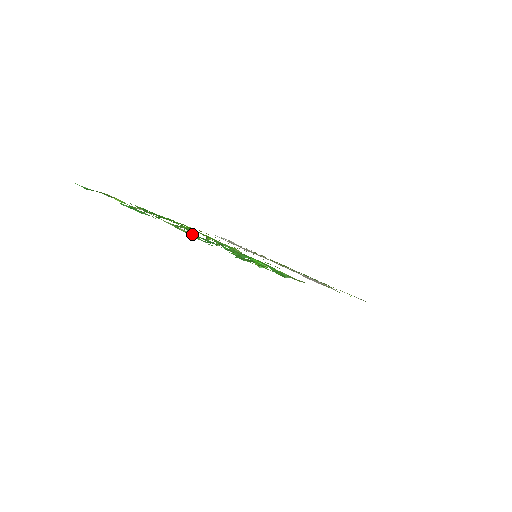
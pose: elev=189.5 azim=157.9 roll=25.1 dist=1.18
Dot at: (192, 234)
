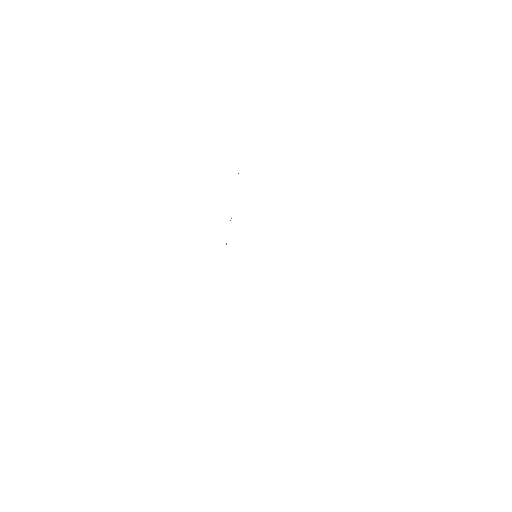
Dot at: occluded
